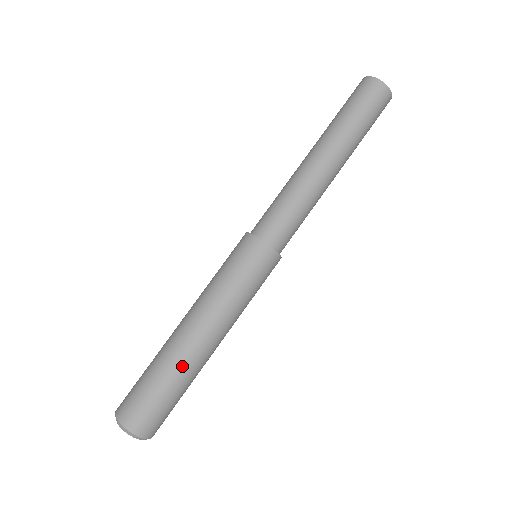
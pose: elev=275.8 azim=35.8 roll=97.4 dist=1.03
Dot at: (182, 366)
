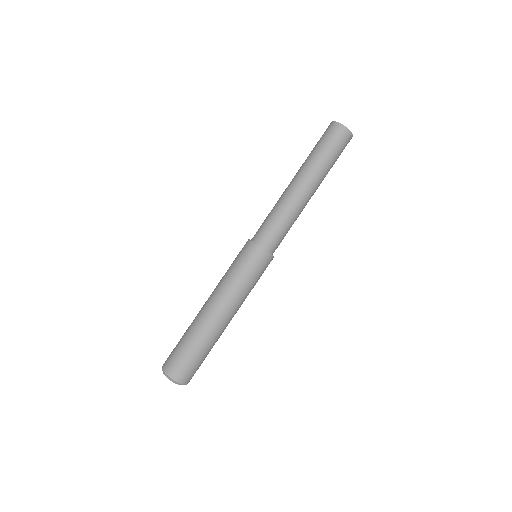
Dot at: (205, 334)
